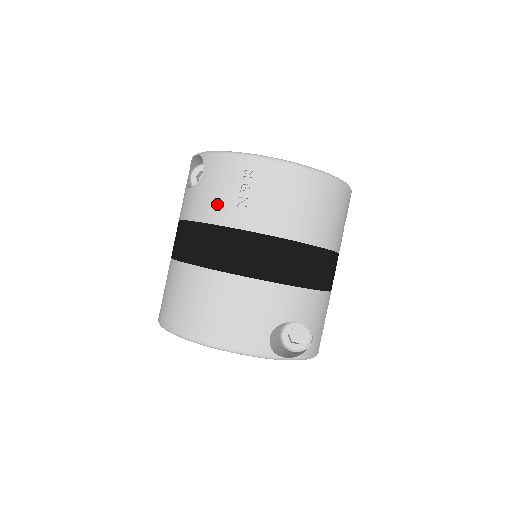
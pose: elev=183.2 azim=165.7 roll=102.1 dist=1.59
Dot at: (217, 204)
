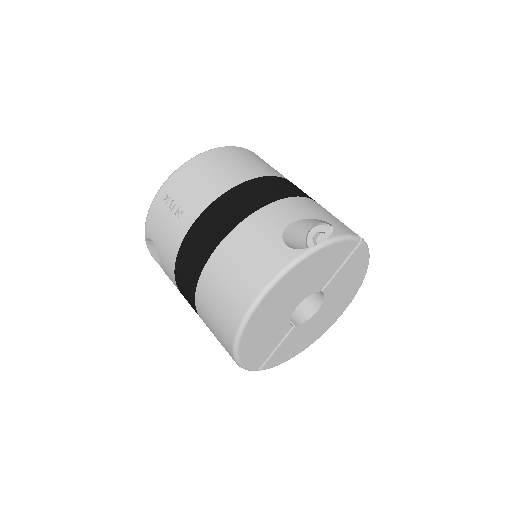
Dot at: (170, 236)
